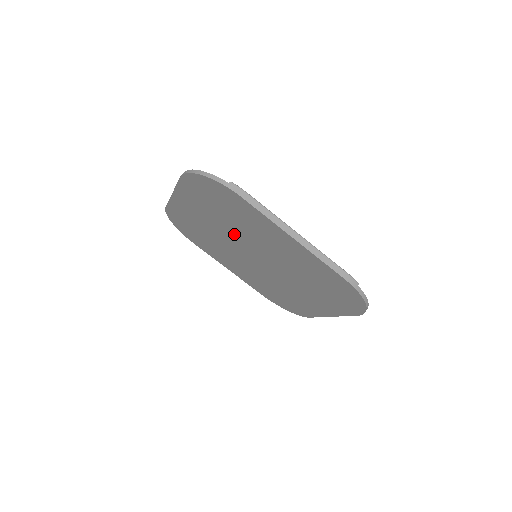
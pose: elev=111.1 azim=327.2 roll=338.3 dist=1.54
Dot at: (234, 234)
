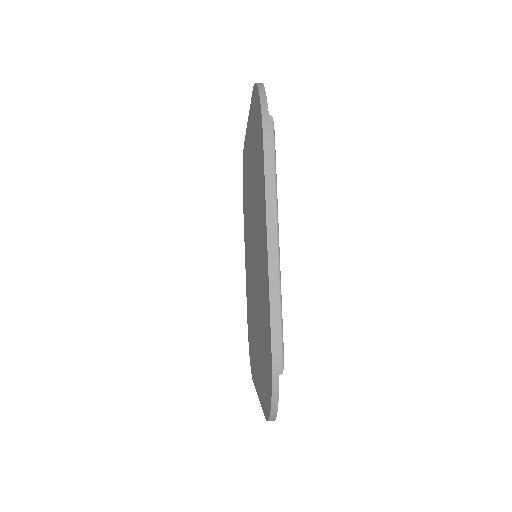
Dot at: (253, 207)
